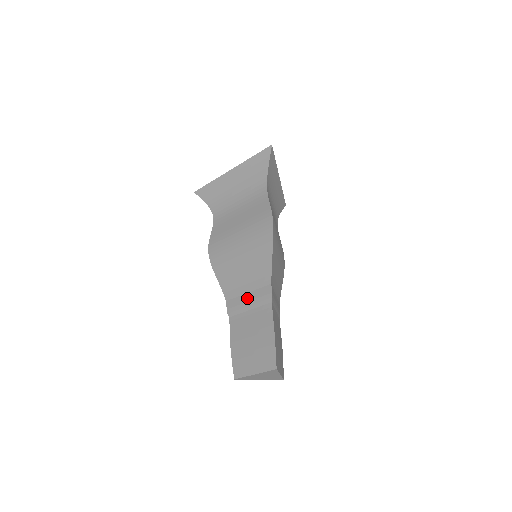
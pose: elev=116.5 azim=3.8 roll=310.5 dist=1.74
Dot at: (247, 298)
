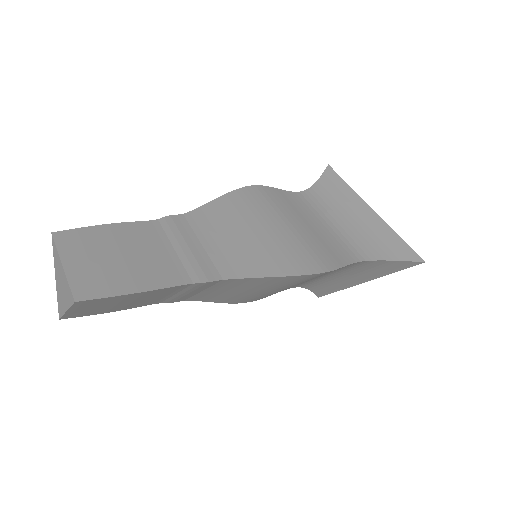
Dot at: occluded
